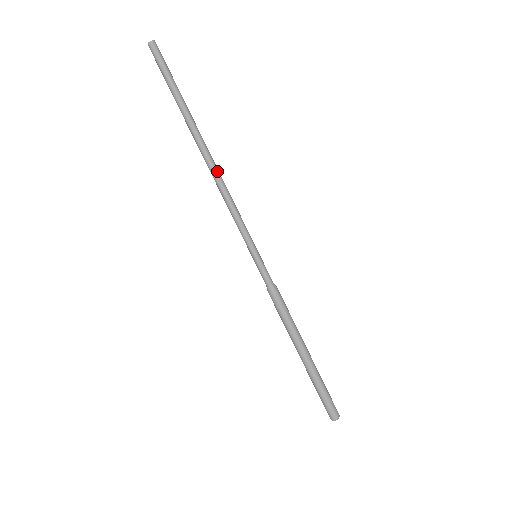
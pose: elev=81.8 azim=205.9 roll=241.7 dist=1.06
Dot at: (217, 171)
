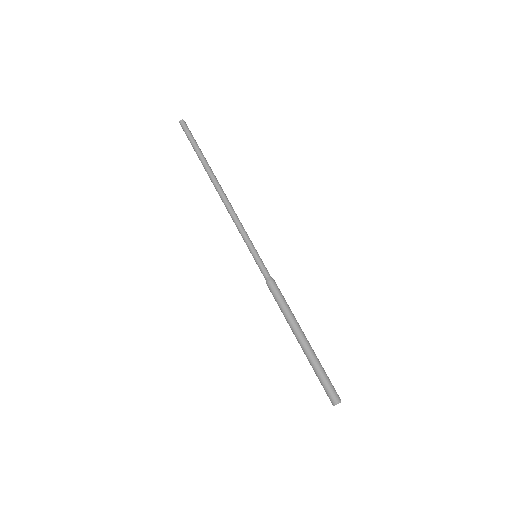
Dot at: (226, 196)
